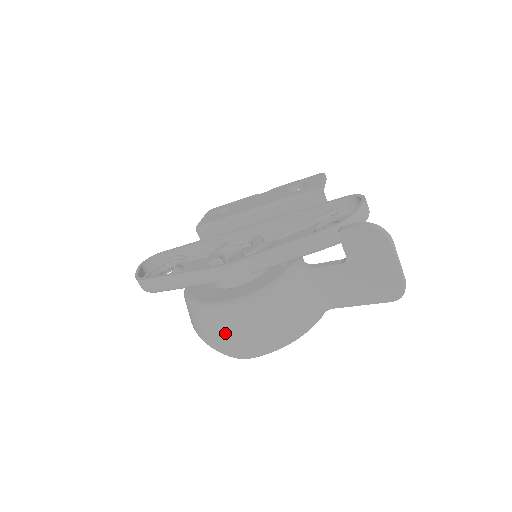
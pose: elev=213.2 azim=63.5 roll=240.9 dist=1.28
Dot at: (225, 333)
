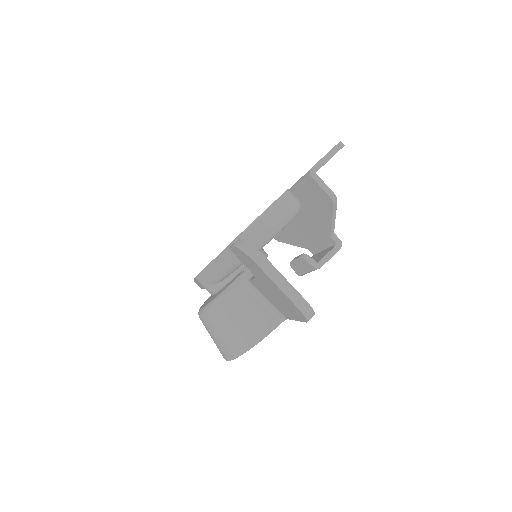
Dot at: occluded
